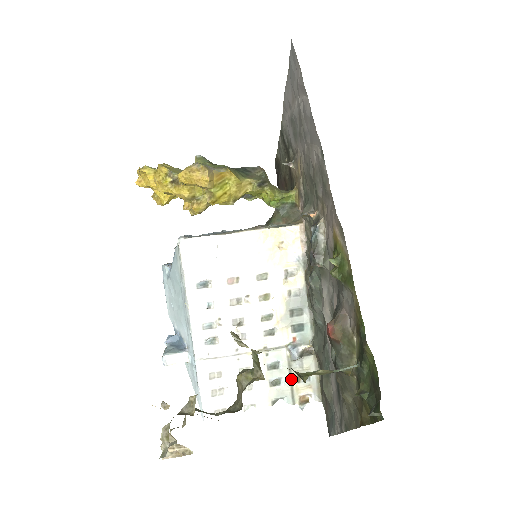
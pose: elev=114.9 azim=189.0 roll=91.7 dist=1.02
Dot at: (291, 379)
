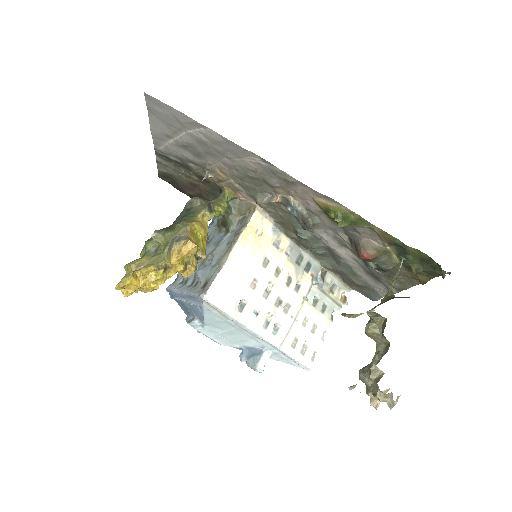
Dot at: (329, 297)
